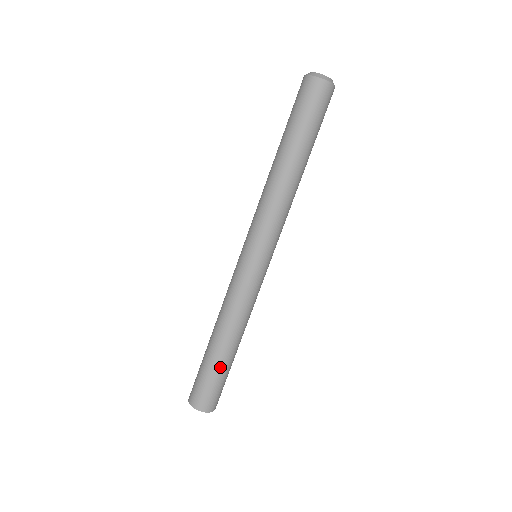
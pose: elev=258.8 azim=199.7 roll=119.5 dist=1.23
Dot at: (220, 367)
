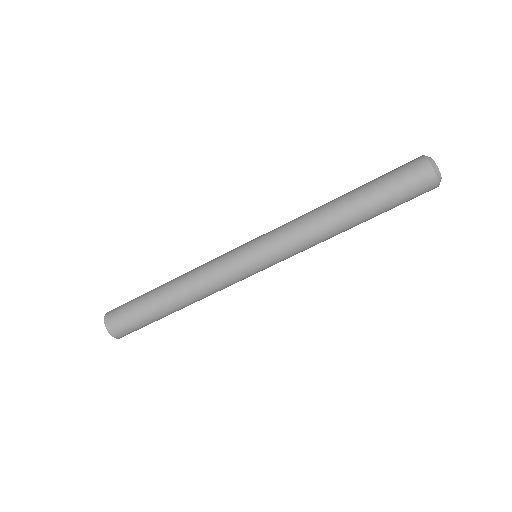
Dot at: occluded
